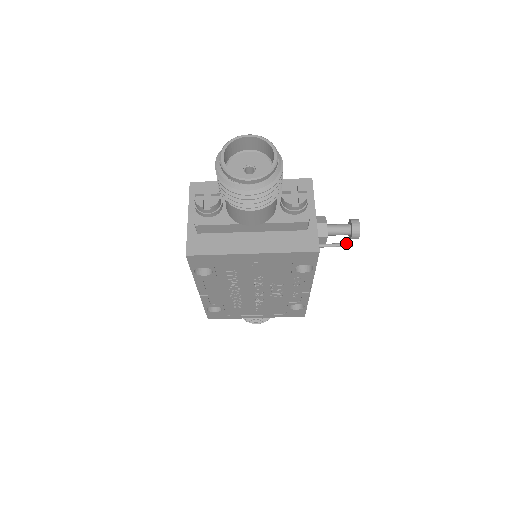
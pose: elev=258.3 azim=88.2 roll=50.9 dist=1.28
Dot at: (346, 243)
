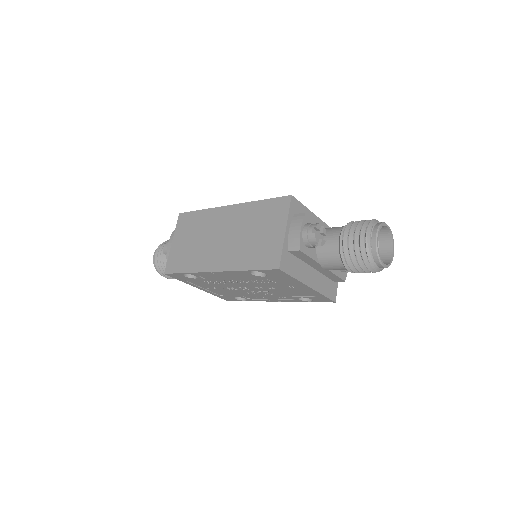
Dot at: occluded
